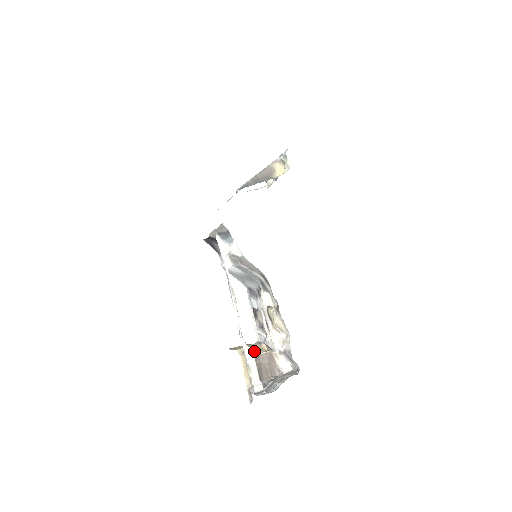
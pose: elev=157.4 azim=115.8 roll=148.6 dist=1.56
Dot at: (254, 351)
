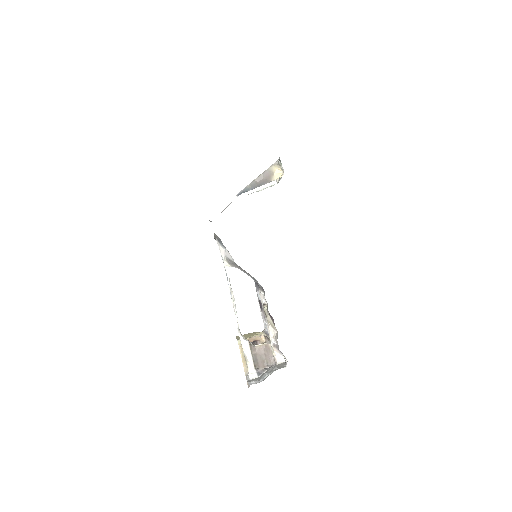
Dot at: (251, 343)
